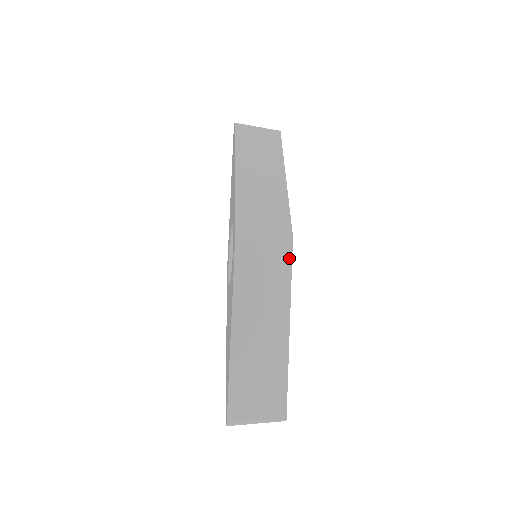
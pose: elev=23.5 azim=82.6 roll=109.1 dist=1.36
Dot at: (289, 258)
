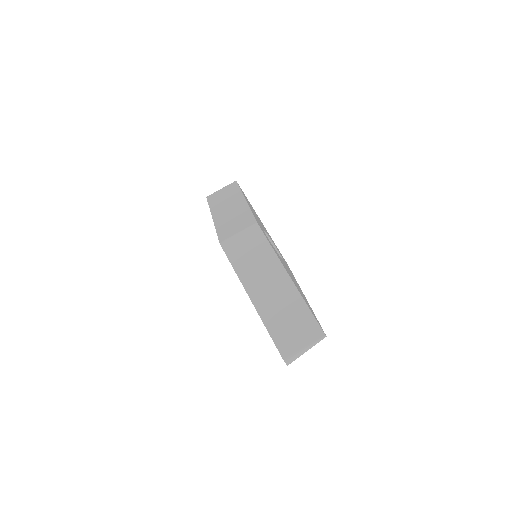
Dot at: (262, 236)
